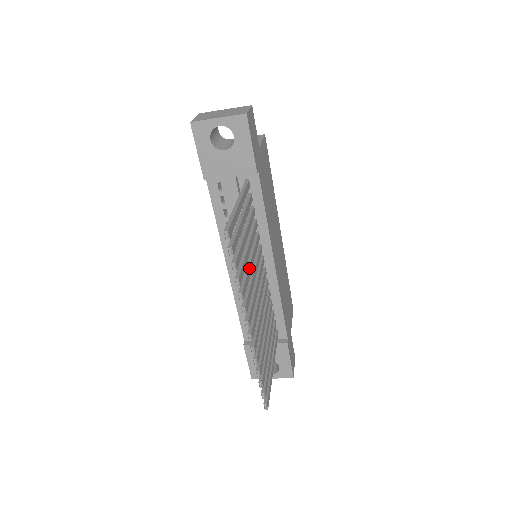
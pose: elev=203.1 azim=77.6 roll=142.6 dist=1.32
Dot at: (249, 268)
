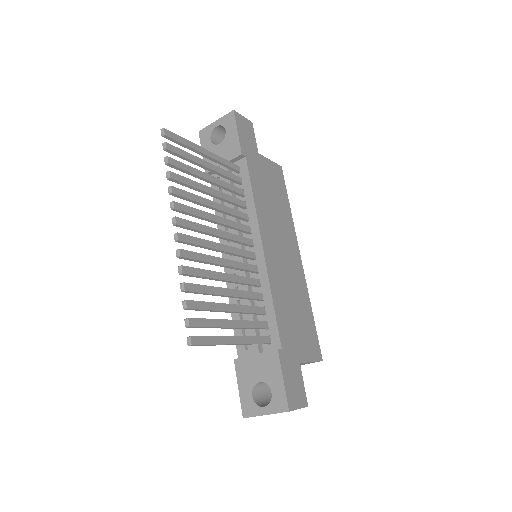
Dot at: (203, 199)
